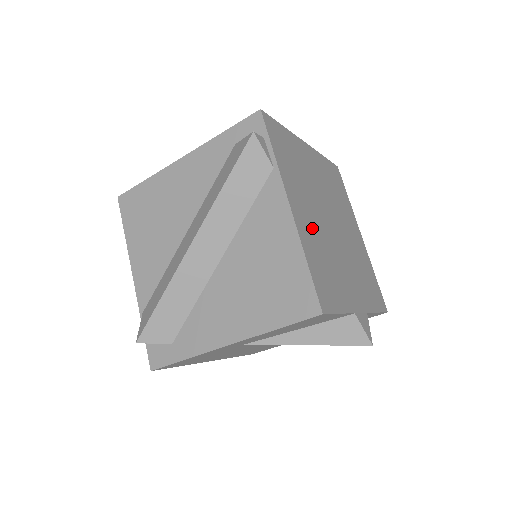
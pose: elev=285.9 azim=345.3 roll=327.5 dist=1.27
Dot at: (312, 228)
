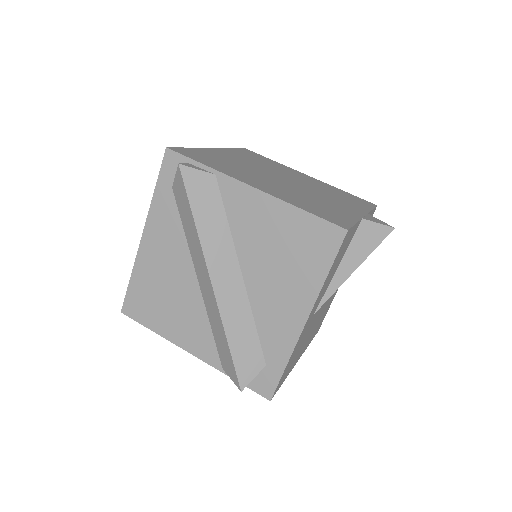
Dot at: (279, 190)
